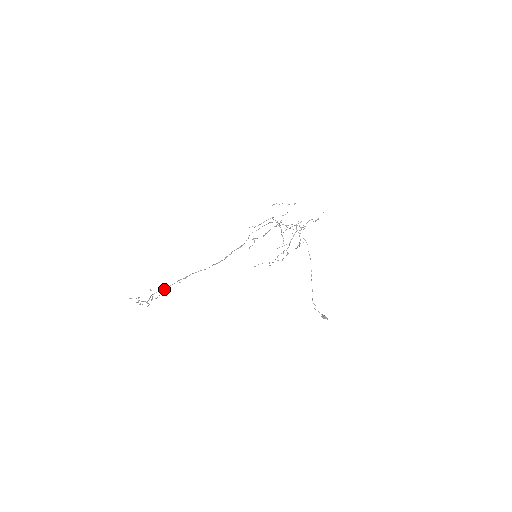
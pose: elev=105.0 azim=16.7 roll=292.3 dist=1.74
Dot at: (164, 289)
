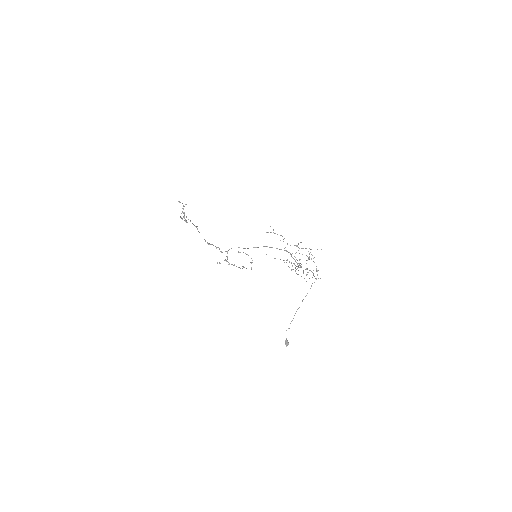
Dot at: (190, 220)
